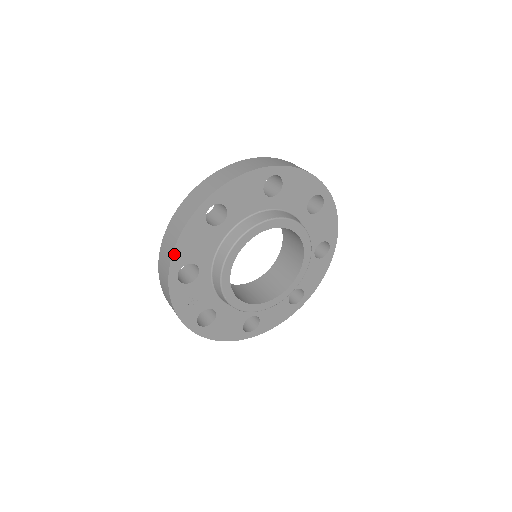
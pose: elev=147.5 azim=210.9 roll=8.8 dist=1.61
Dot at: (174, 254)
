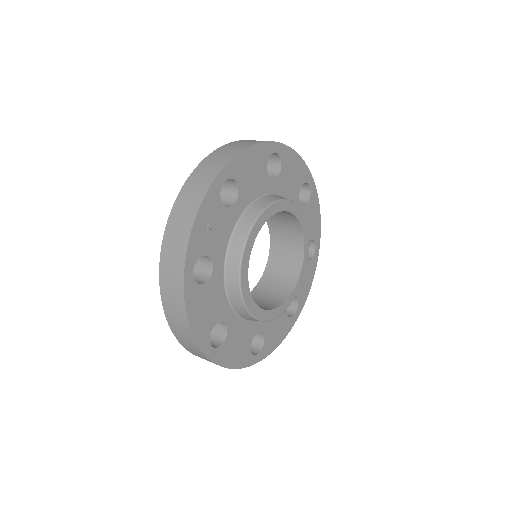
Dot at: (237, 157)
